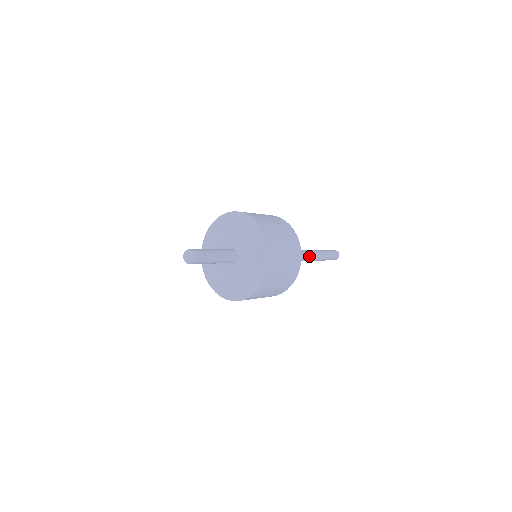
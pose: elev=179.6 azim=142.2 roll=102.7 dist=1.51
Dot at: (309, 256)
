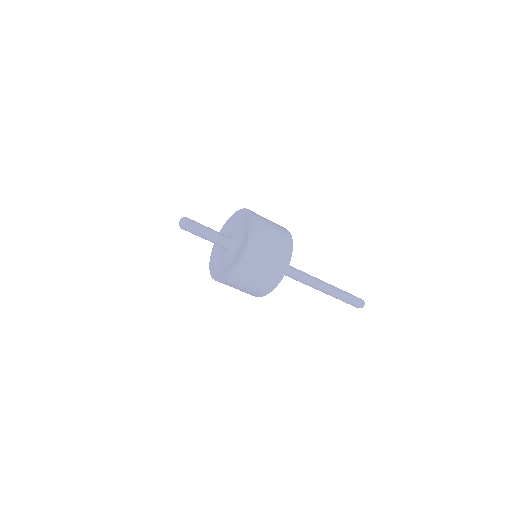
Dot at: (321, 282)
